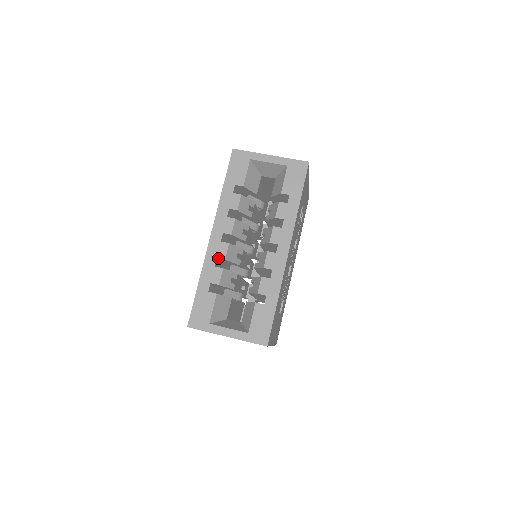
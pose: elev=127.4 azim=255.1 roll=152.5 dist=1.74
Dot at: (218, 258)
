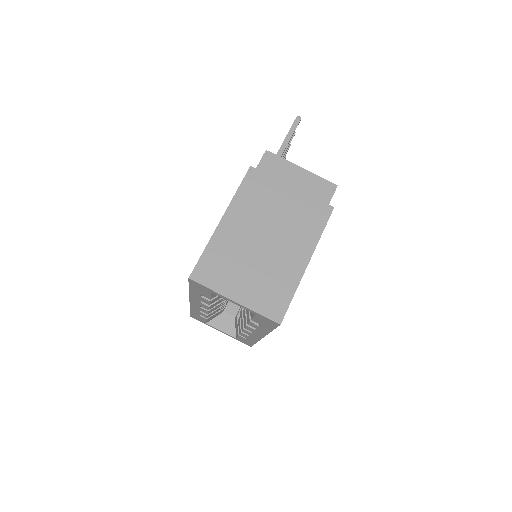
Dot at: (201, 310)
